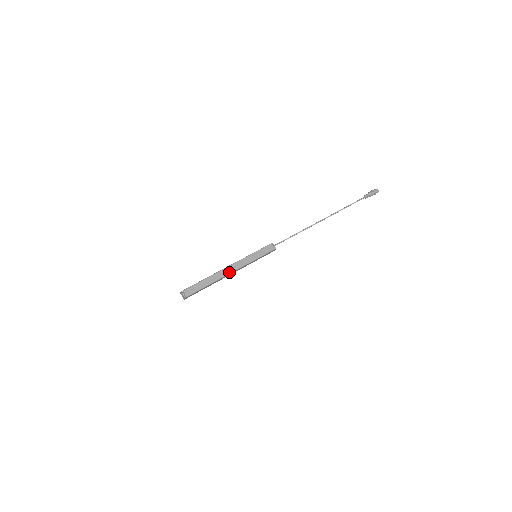
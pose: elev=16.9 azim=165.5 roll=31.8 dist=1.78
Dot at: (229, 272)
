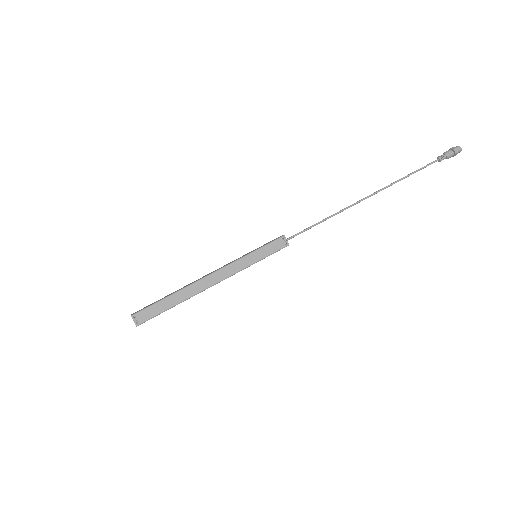
Dot at: (210, 284)
